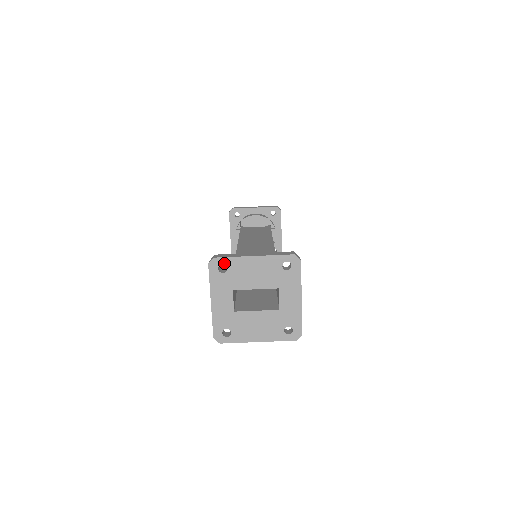
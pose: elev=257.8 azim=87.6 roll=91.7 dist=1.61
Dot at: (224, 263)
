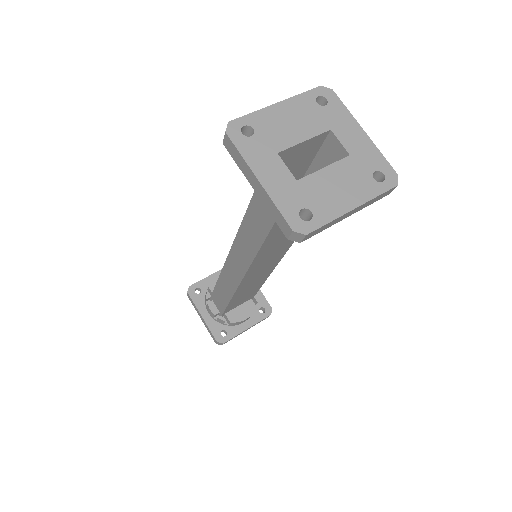
Dot at: (245, 124)
